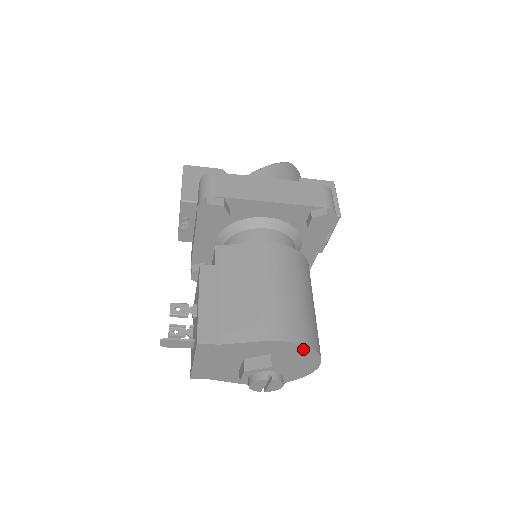
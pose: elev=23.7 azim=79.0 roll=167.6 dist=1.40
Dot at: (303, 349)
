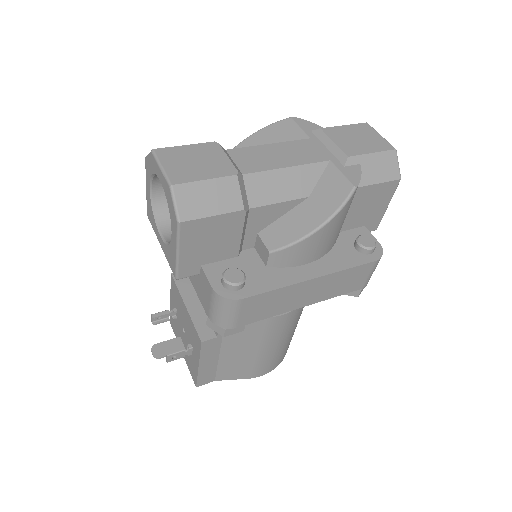
Dot at: occluded
